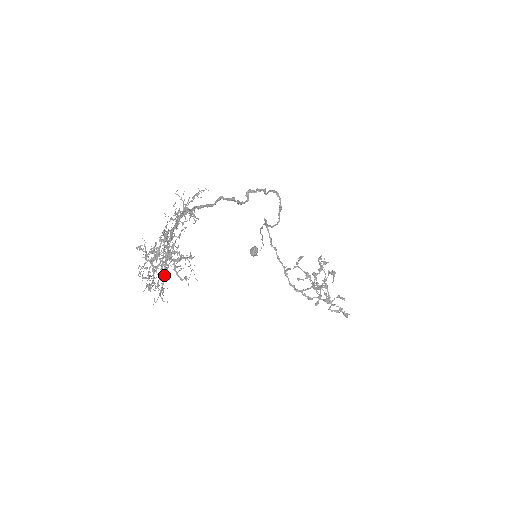
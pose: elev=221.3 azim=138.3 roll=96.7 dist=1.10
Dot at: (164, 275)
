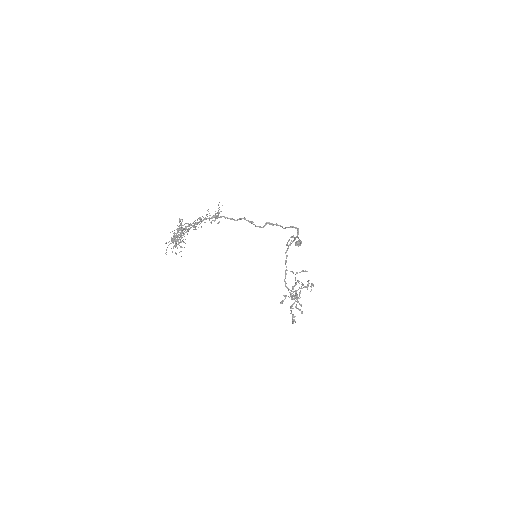
Dot at: occluded
